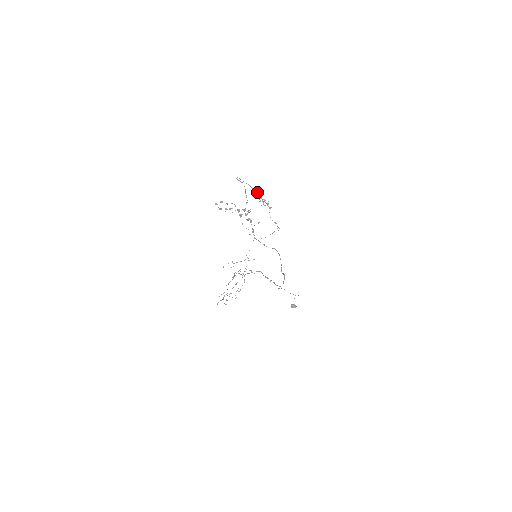
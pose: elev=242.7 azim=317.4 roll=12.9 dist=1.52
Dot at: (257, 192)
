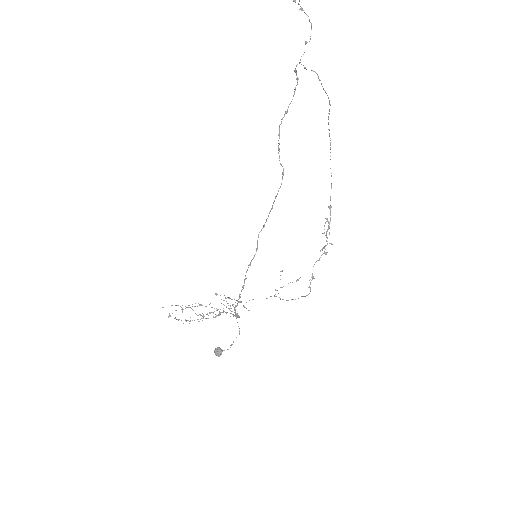
Dot at: (331, 207)
